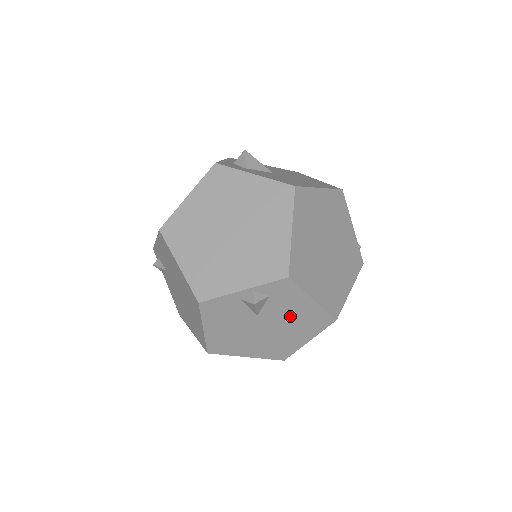
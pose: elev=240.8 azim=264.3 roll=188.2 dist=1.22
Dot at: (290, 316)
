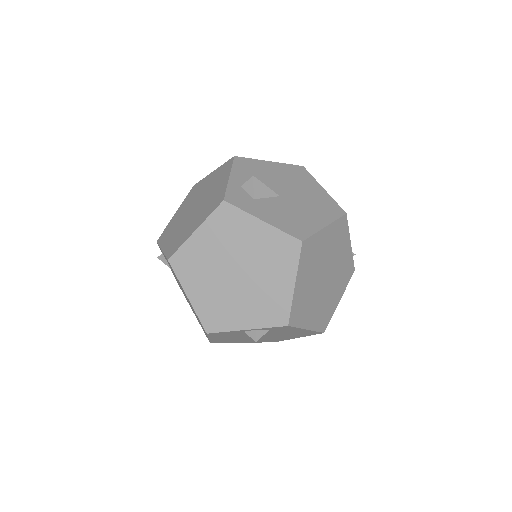
Dot at: (285, 333)
